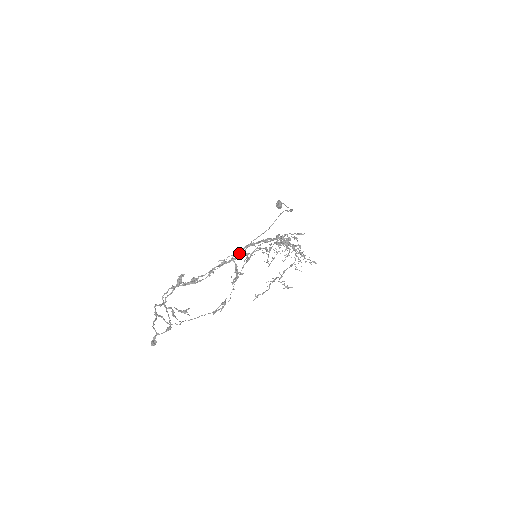
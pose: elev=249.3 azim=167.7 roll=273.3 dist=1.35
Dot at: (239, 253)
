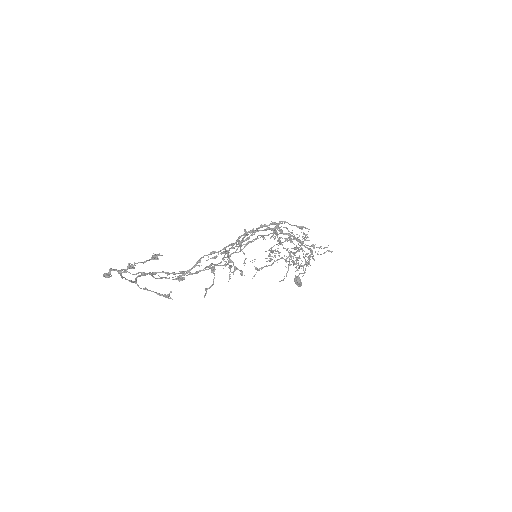
Dot at: (232, 247)
